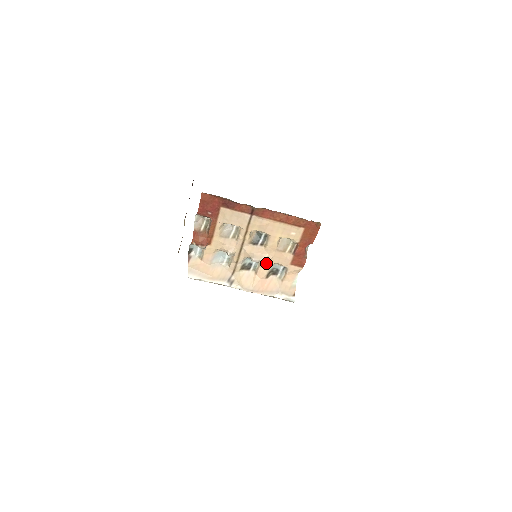
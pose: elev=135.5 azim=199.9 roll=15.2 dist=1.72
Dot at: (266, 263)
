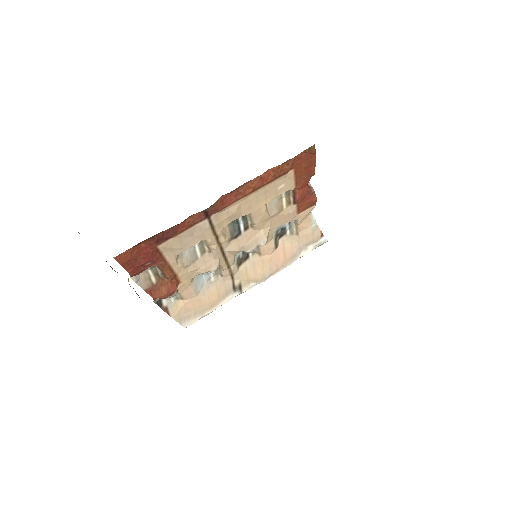
Dot at: (267, 240)
